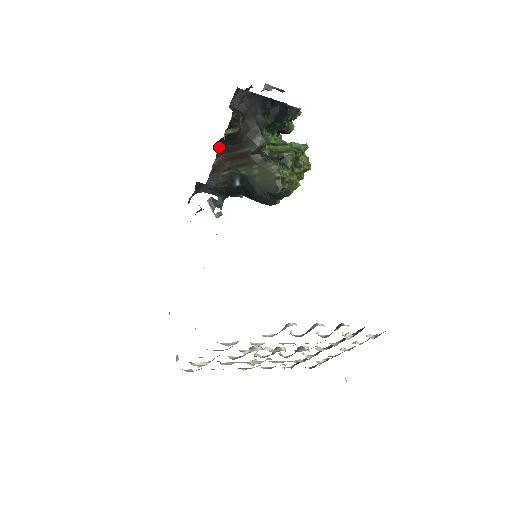
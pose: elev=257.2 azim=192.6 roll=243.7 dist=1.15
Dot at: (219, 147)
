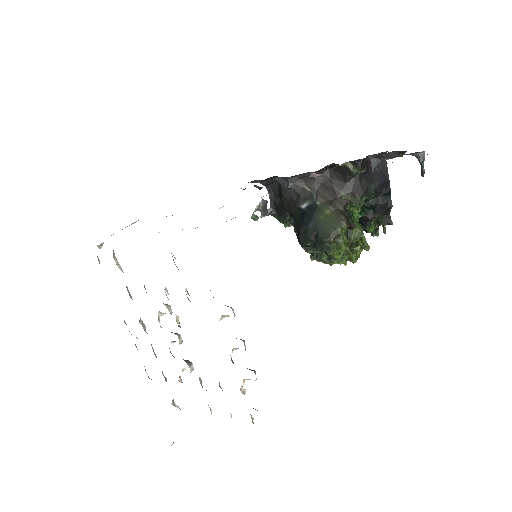
Dot at: occluded
